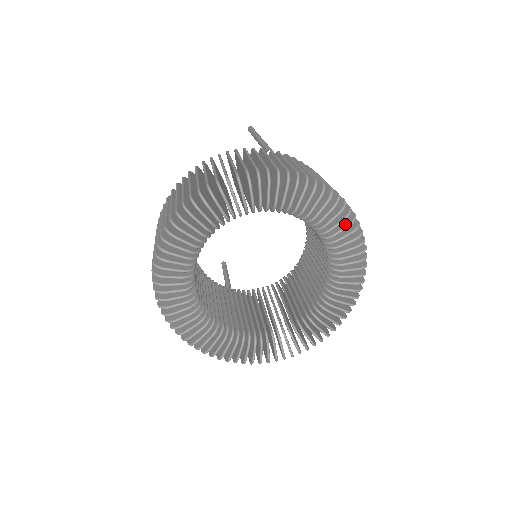
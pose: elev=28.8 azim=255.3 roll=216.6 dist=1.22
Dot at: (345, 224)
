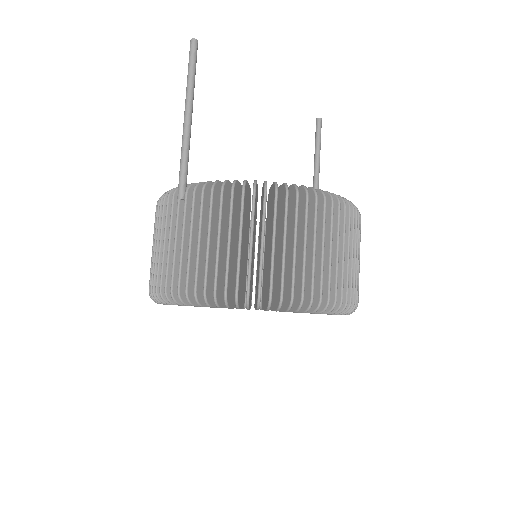
Dot at: (256, 305)
